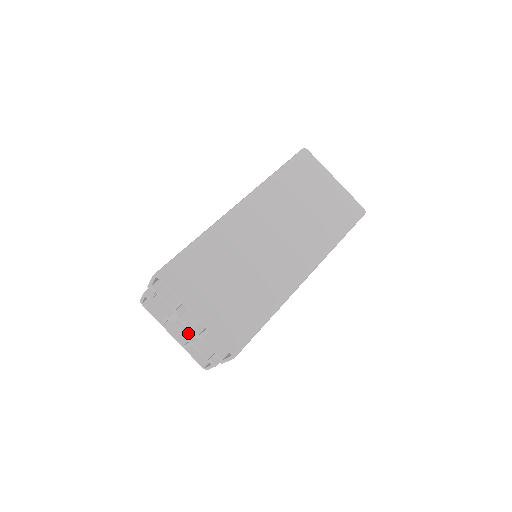
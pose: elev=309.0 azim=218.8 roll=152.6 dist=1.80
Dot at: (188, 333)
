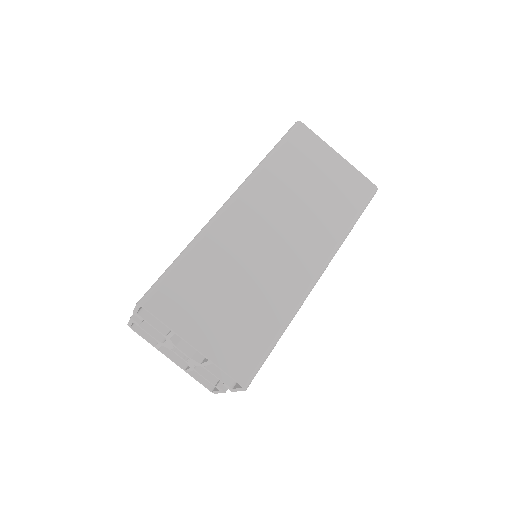
Dot at: (188, 360)
